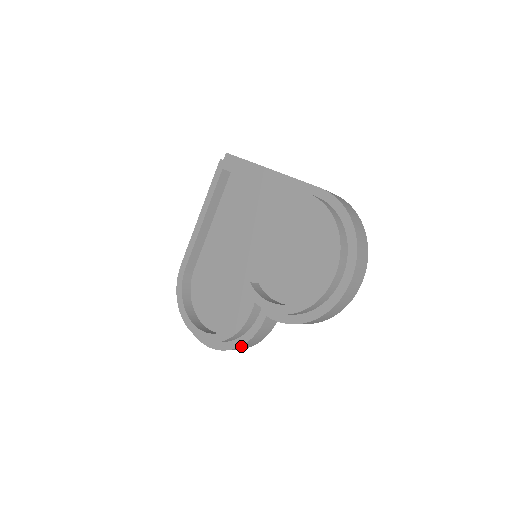
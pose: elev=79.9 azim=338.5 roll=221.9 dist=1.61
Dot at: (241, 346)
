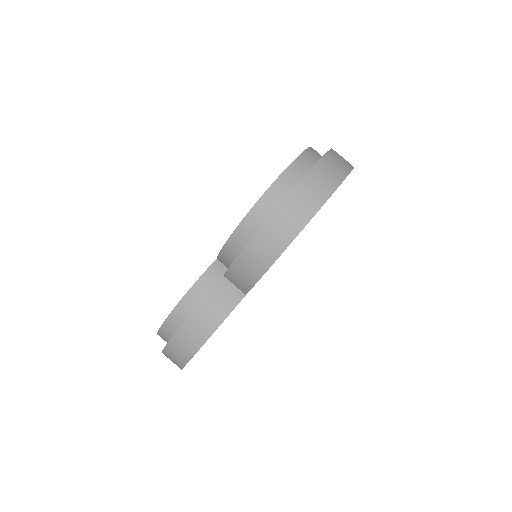
Dot at: (186, 323)
